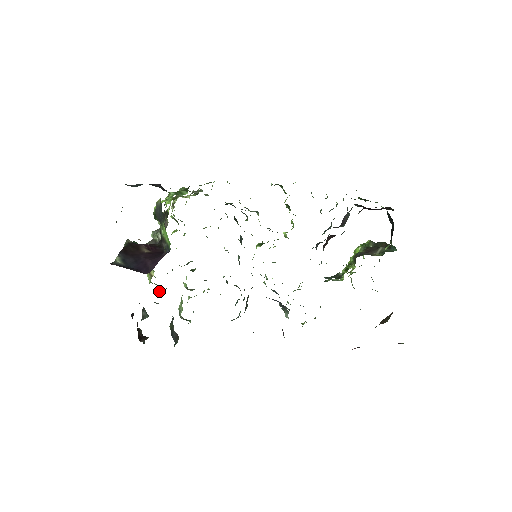
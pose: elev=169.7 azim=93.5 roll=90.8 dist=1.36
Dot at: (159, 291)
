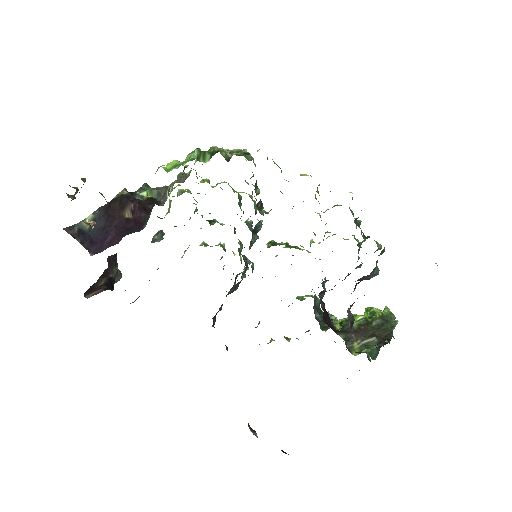
Dot at: (174, 226)
